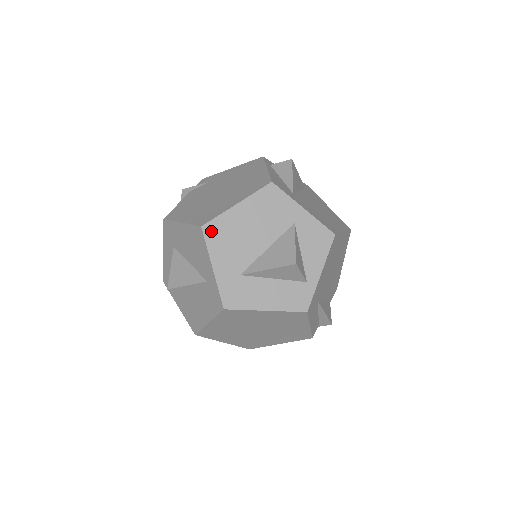
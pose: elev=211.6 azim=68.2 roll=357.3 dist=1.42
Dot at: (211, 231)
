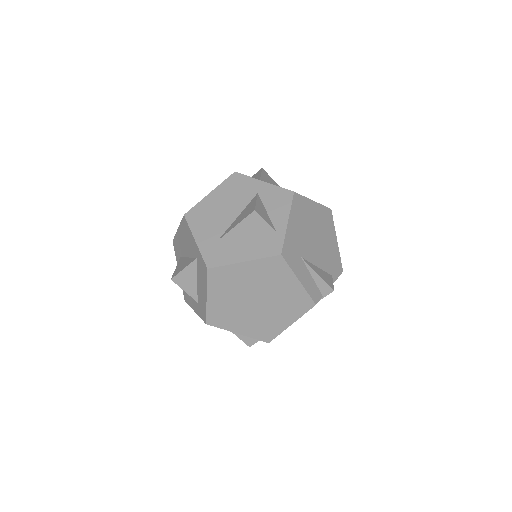
Dot at: (192, 216)
